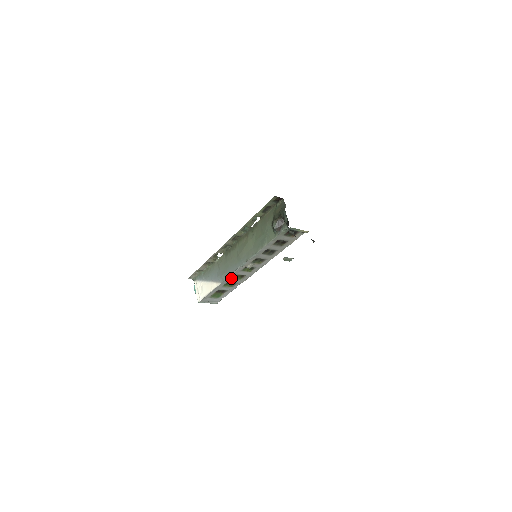
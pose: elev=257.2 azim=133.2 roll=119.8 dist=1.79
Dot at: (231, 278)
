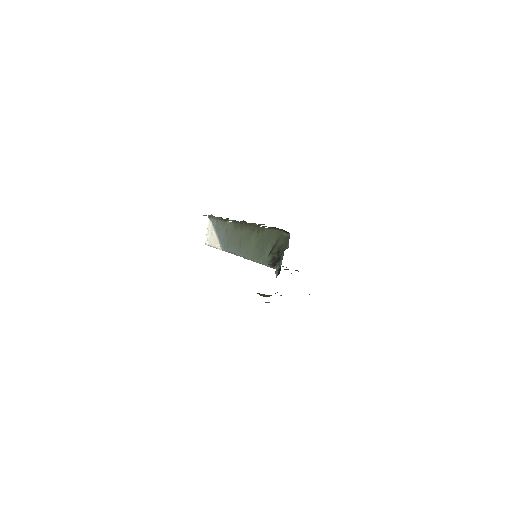
Dot at: occluded
